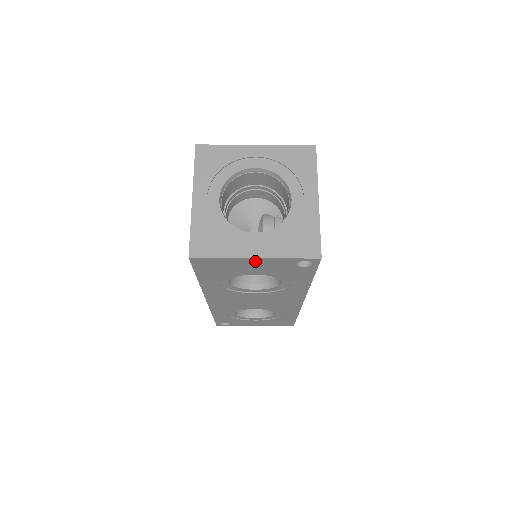
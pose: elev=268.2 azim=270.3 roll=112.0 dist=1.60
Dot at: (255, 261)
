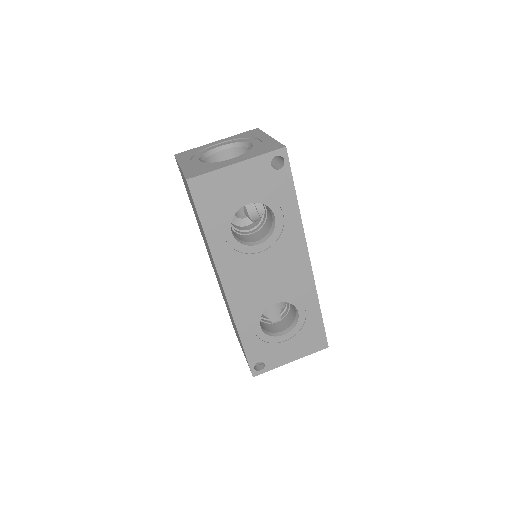
Dot at: (239, 170)
